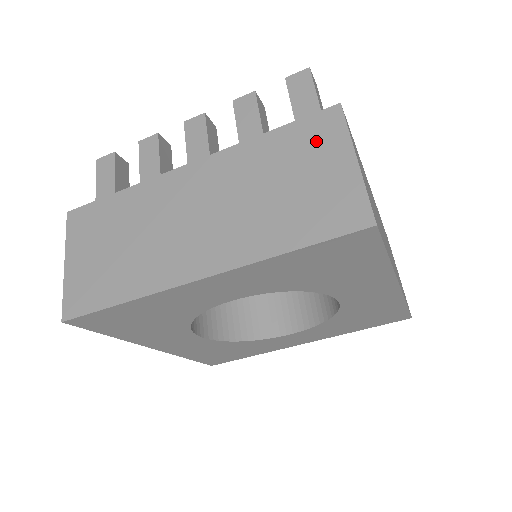
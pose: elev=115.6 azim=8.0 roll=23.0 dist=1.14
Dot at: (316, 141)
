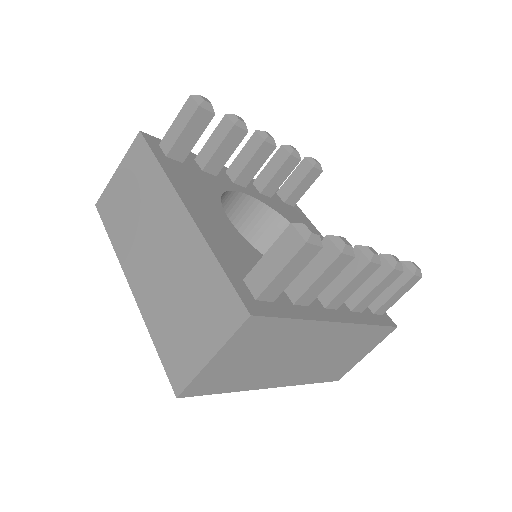
Dot at: (373, 341)
